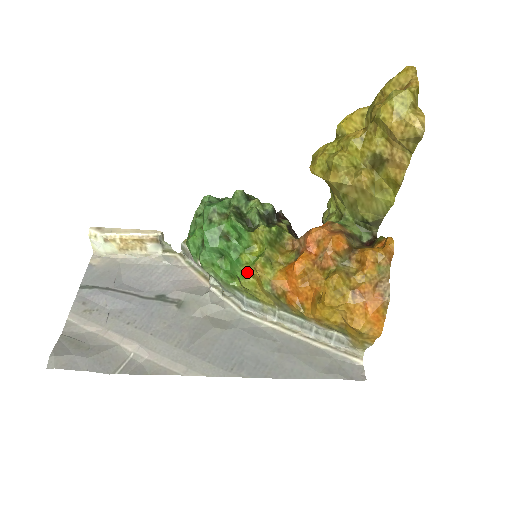
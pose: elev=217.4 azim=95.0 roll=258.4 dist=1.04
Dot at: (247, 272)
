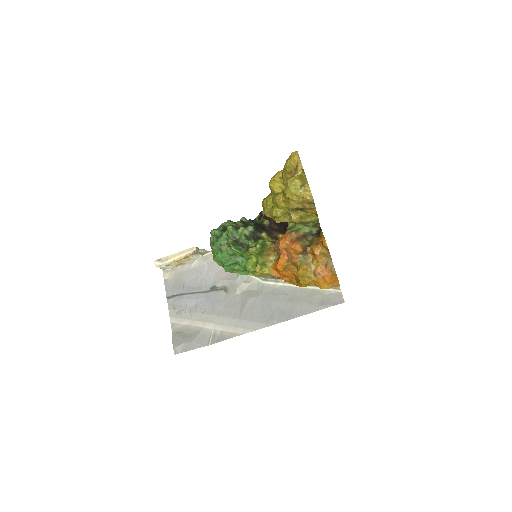
Dot at: (254, 272)
